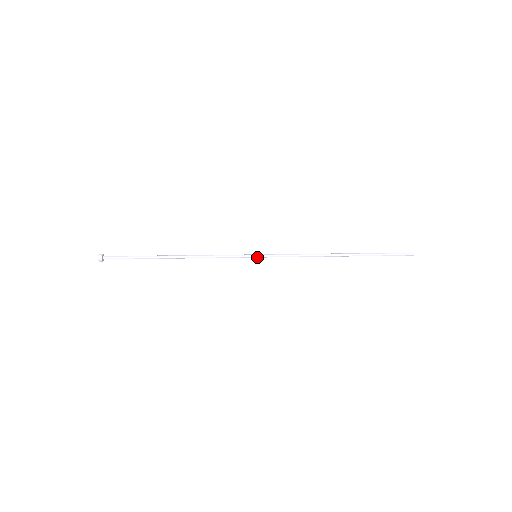
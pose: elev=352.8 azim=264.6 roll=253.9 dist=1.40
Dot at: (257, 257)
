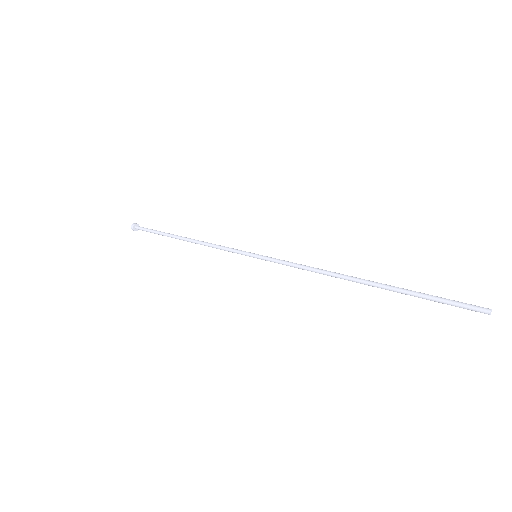
Dot at: (256, 257)
